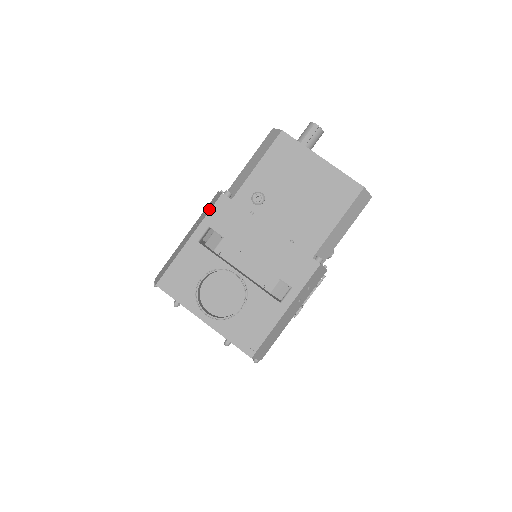
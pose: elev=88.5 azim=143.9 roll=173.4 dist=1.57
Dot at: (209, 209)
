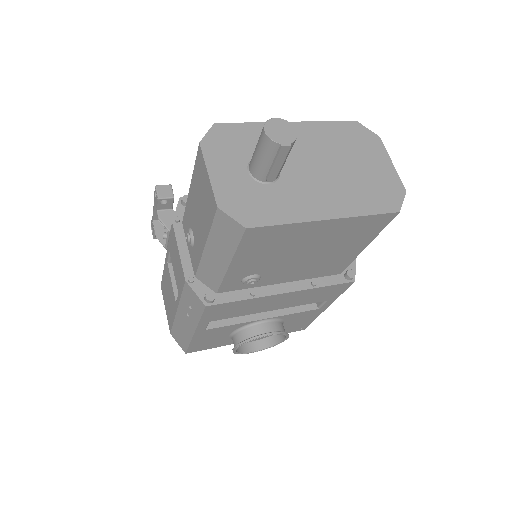
Dot at: (197, 314)
